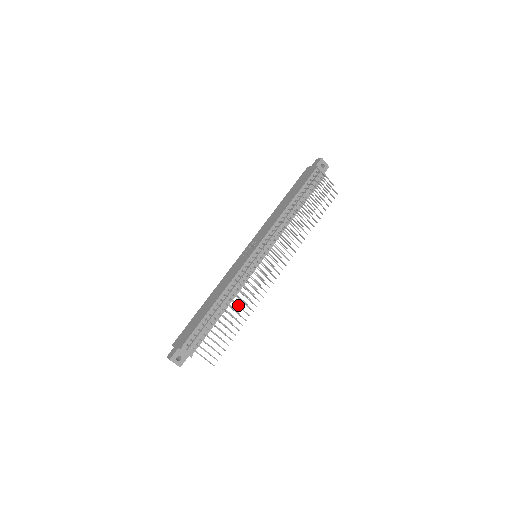
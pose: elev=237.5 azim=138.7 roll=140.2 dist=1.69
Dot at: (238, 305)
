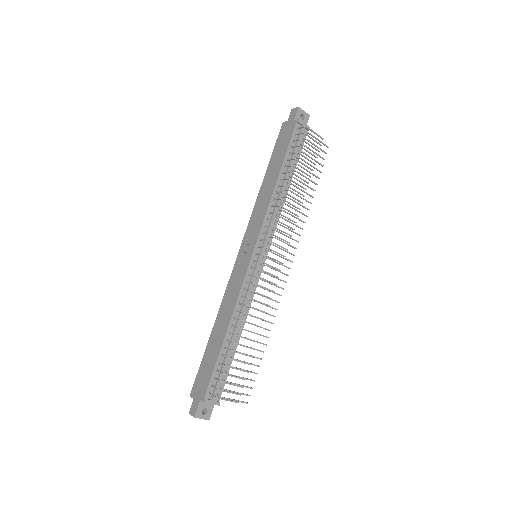
Dot at: (255, 325)
